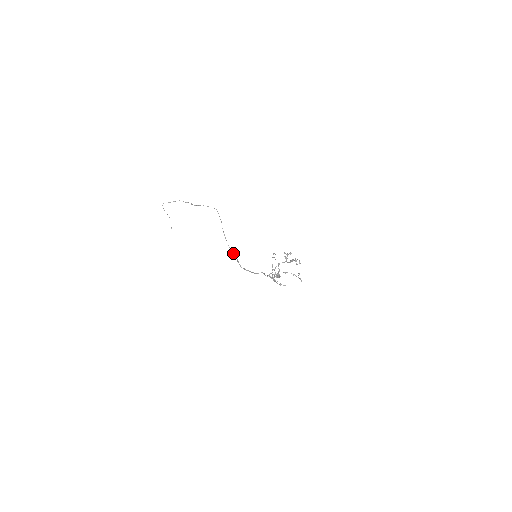
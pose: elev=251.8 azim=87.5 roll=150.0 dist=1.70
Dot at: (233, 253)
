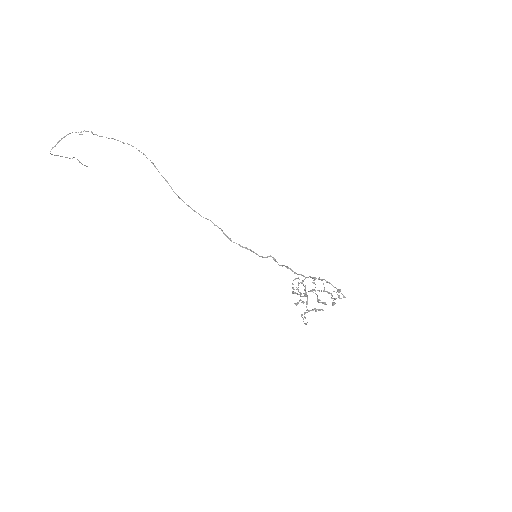
Dot at: occluded
